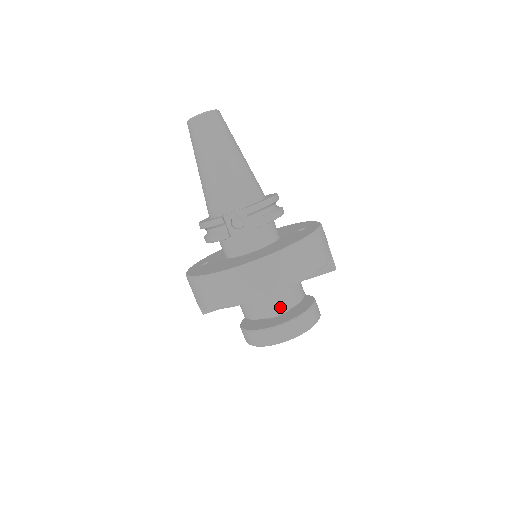
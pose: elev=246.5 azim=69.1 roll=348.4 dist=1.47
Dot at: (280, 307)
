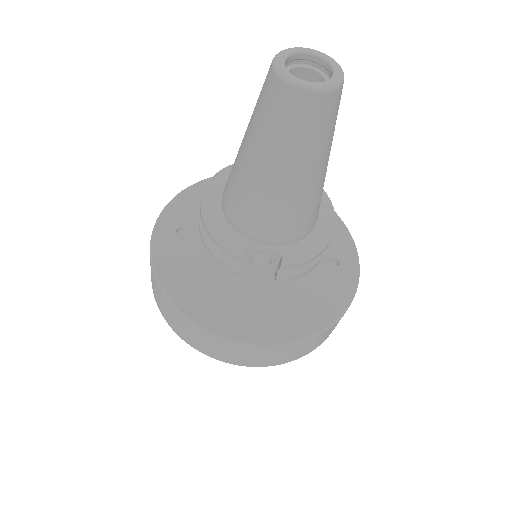
Dot at: occluded
